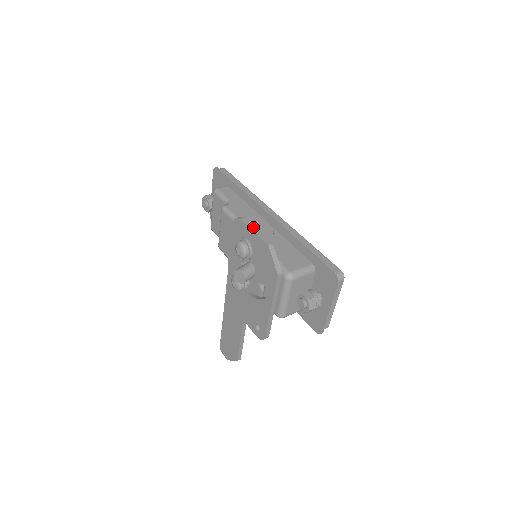
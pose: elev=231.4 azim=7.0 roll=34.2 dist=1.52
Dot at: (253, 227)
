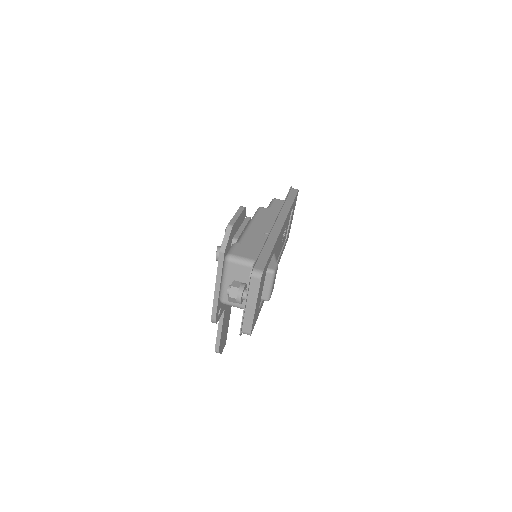
Dot at: (239, 213)
